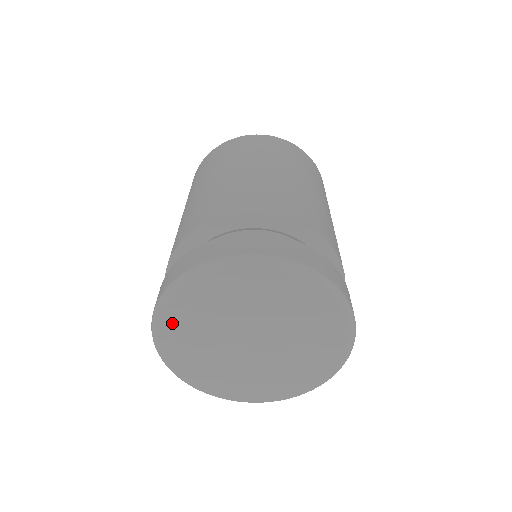
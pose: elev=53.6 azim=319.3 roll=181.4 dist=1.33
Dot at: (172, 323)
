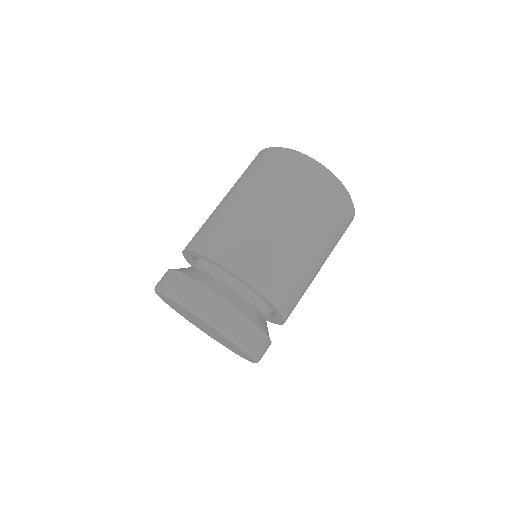
Dot at: (178, 312)
